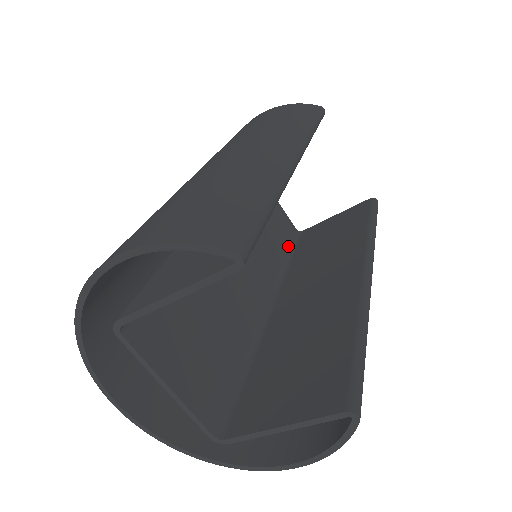
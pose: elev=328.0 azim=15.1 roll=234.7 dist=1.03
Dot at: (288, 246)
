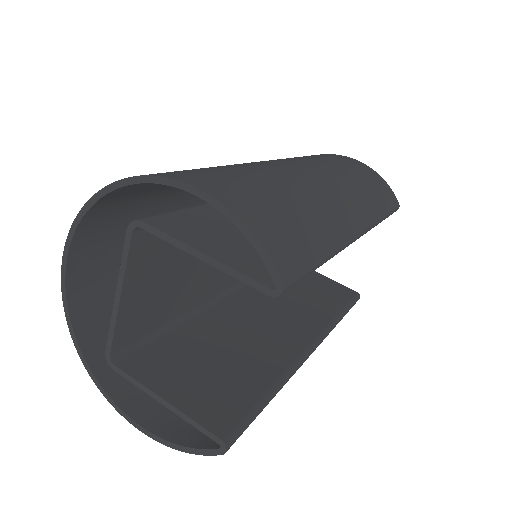
Dot at: occluded
